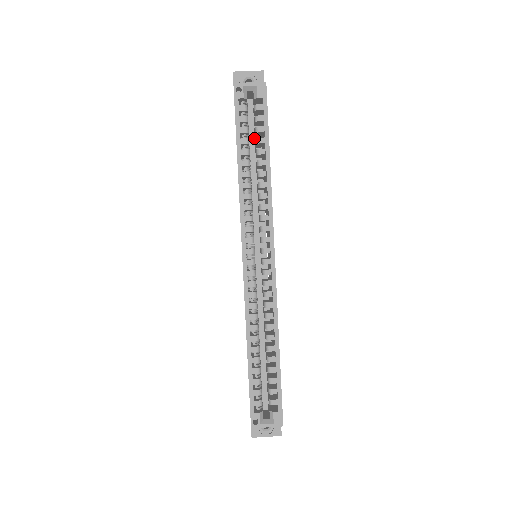
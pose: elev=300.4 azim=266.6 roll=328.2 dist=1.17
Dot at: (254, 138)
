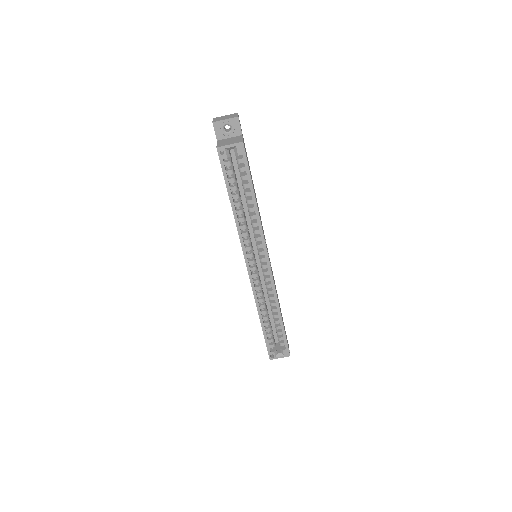
Dot at: occluded
